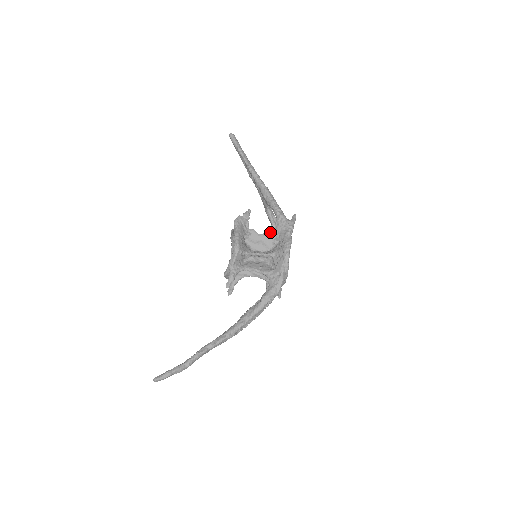
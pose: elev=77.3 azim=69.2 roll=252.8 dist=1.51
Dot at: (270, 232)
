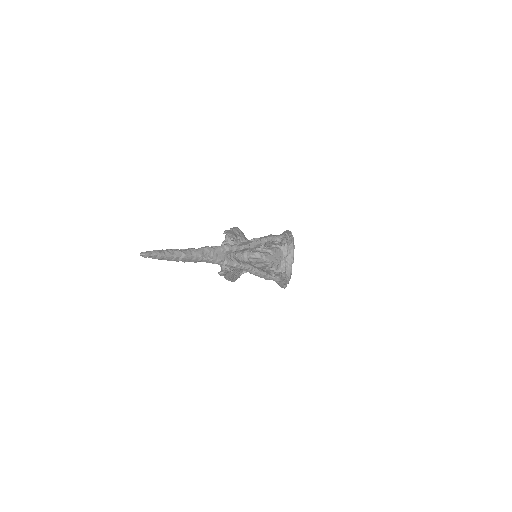
Dot at: occluded
